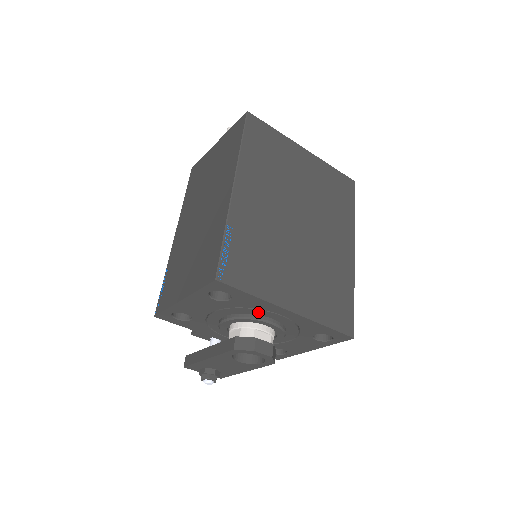
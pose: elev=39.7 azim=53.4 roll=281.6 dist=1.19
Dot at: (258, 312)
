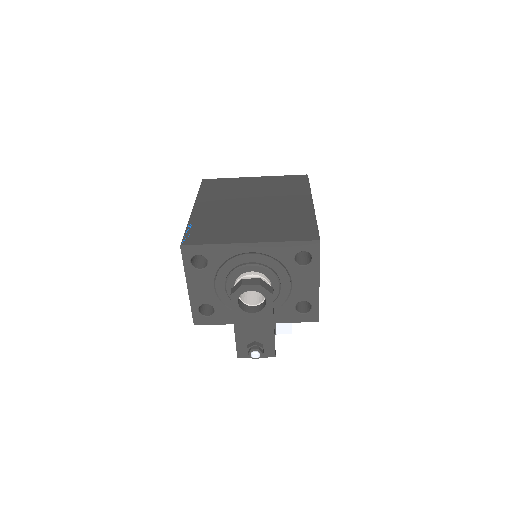
Dot at: (235, 262)
